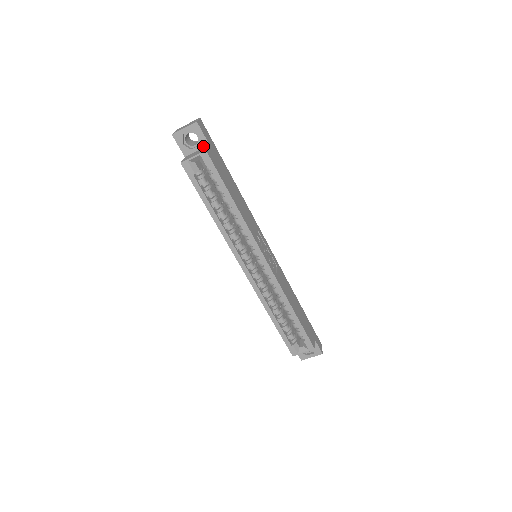
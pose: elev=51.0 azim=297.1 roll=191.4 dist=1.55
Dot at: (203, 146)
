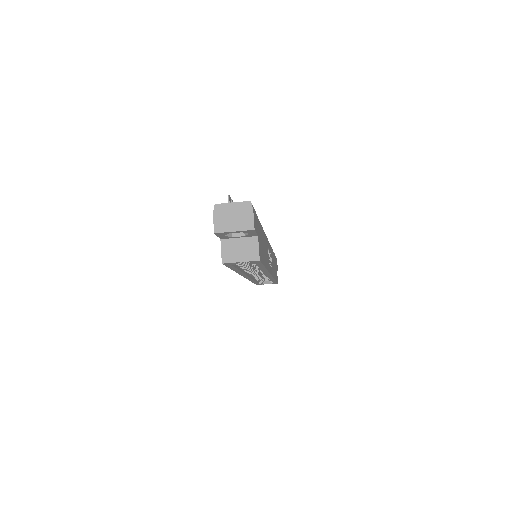
Dot at: (249, 236)
